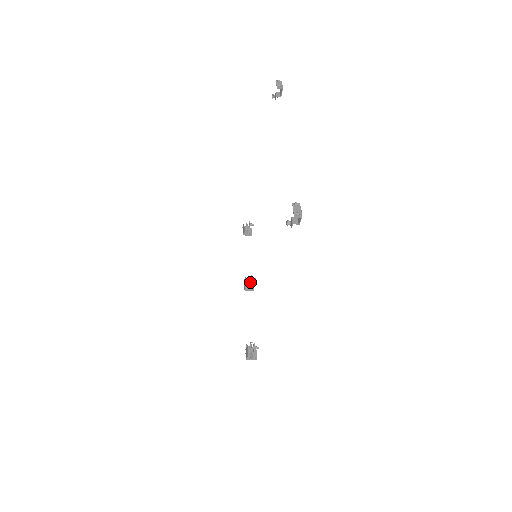
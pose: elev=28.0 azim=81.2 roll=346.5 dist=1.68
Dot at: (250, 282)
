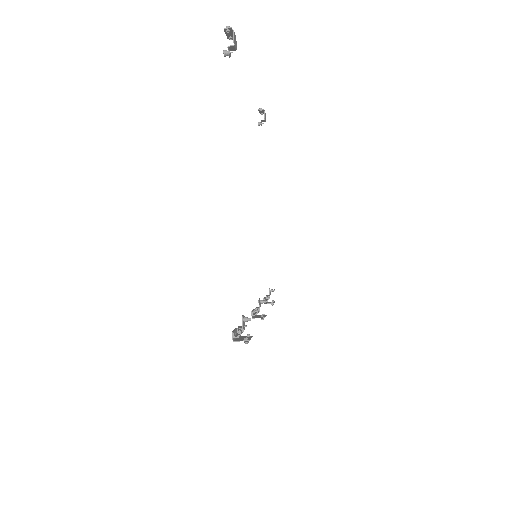
Dot at: (259, 307)
